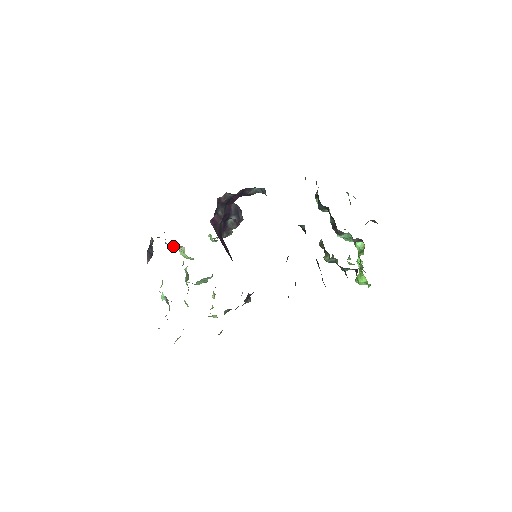
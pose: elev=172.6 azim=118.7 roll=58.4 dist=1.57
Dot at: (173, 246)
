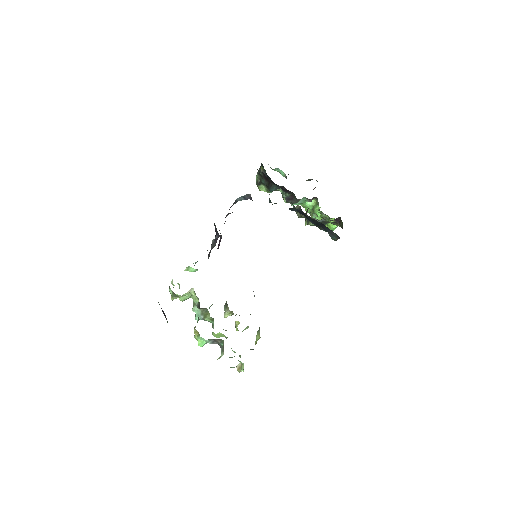
Dot at: occluded
